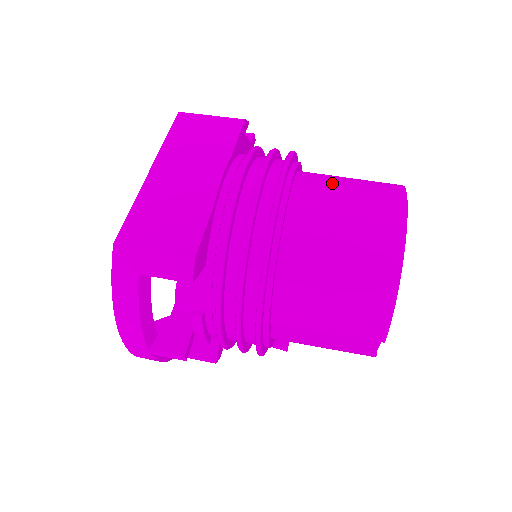
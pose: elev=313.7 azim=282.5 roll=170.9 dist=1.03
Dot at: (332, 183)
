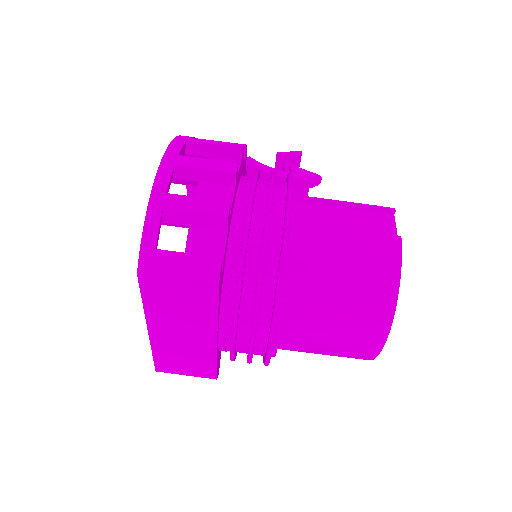
Dot at: (320, 317)
